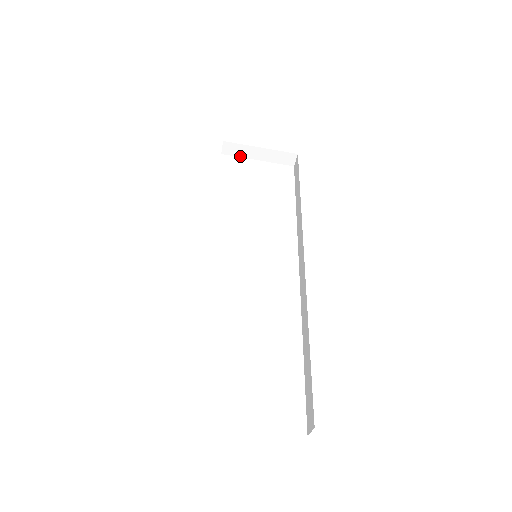
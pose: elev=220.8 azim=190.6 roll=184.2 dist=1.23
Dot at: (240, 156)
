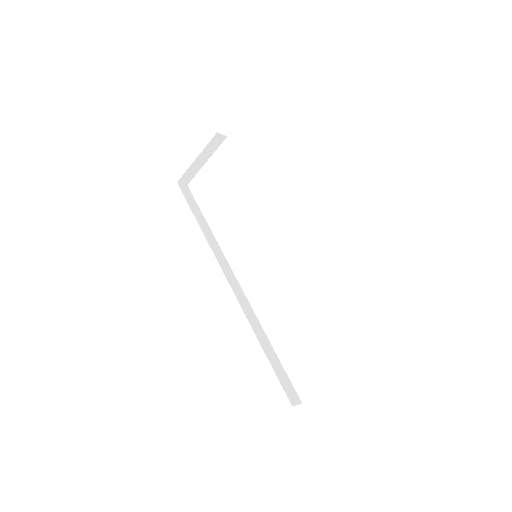
Dot at: (196, 173)
